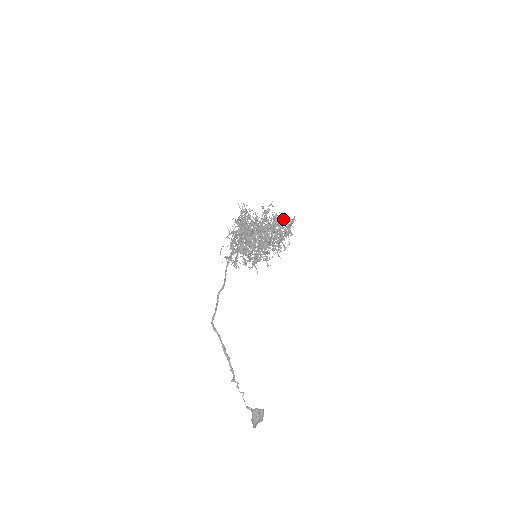
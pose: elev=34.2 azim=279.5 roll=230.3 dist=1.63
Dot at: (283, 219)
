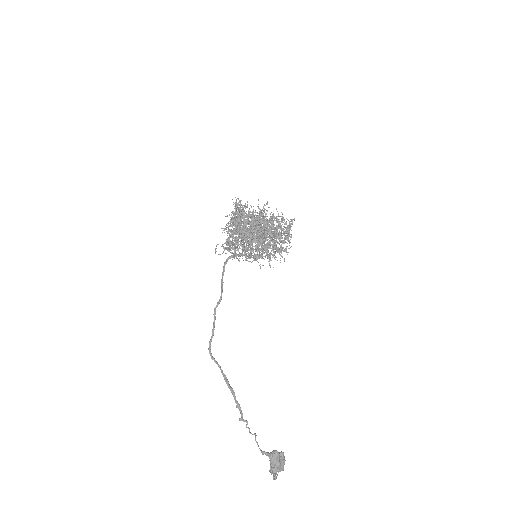
Dot at: occluded
